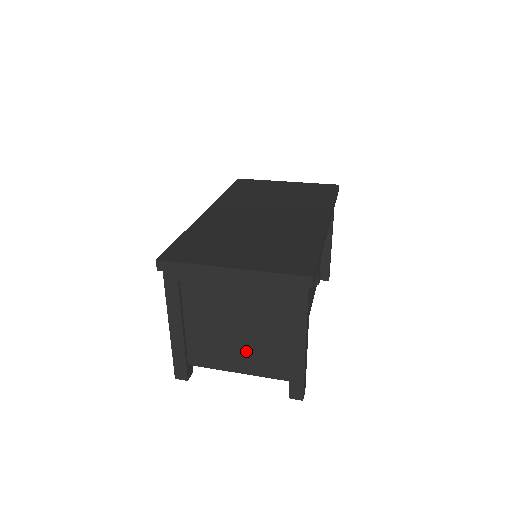
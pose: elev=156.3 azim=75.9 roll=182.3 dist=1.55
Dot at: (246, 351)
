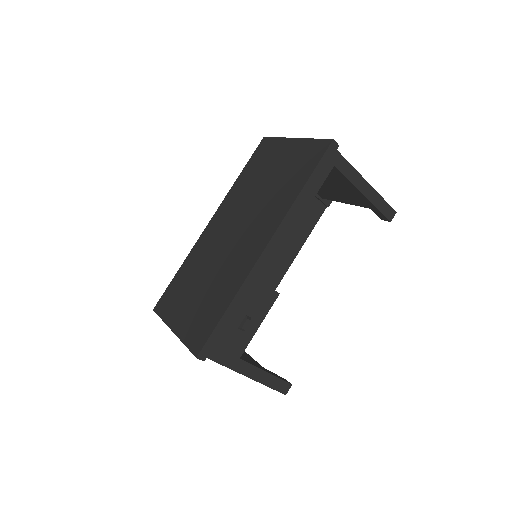
Dot at: occluded
